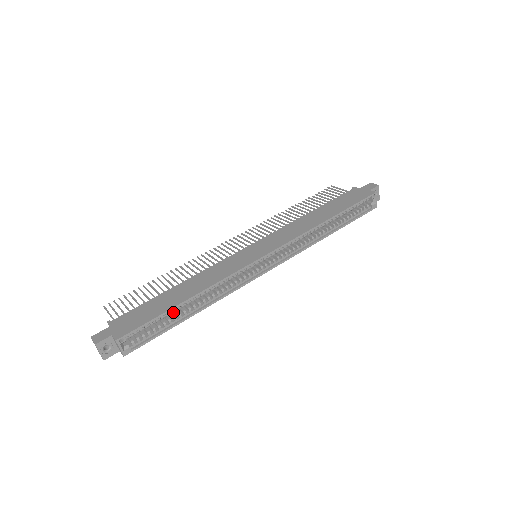
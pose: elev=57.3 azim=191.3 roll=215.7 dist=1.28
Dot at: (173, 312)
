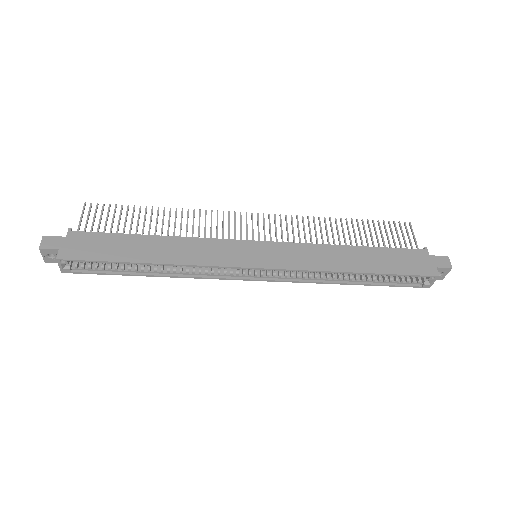
Dot at: (129, 264)
